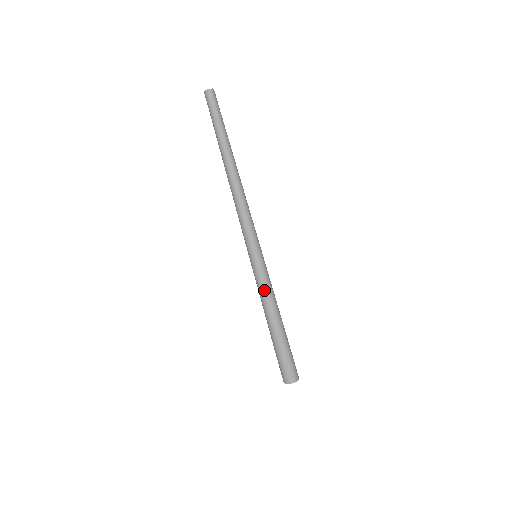
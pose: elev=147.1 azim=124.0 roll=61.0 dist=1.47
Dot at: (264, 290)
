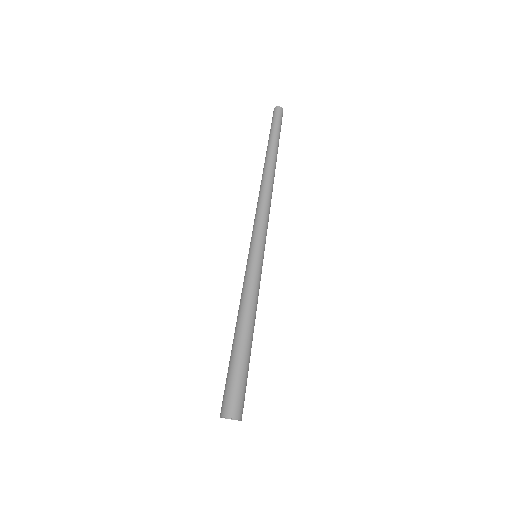
Dot at: (244, 290)
